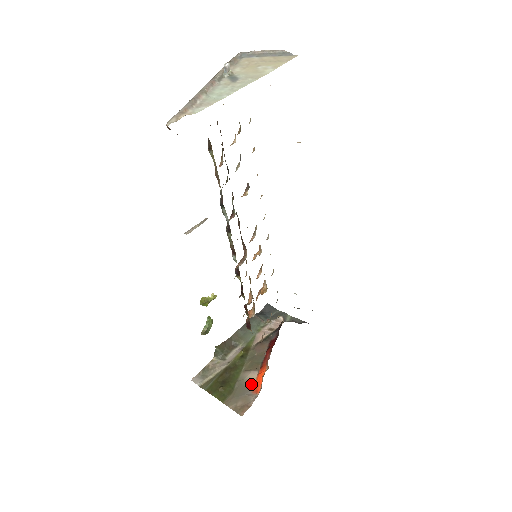
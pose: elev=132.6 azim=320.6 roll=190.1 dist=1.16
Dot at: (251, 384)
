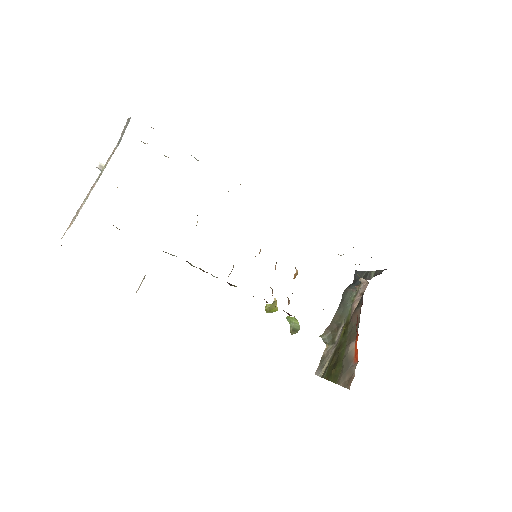
Dot at: (352, 355)
